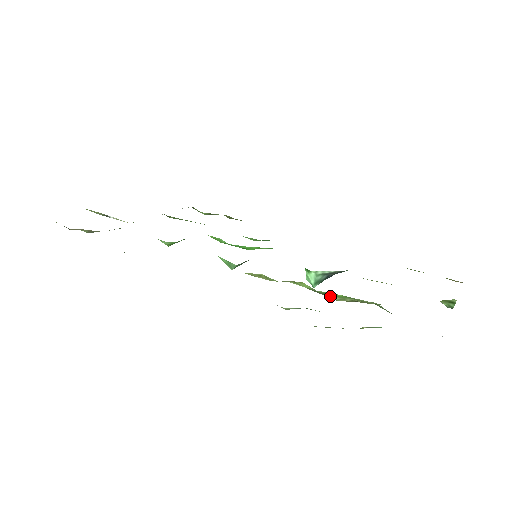
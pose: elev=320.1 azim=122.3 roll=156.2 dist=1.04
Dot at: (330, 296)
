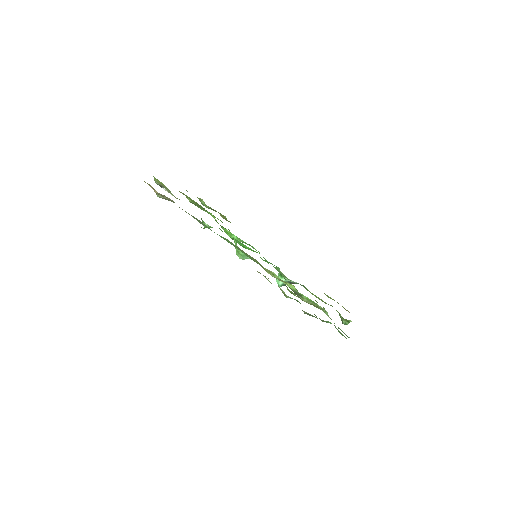
Dot at: (303, 297)
